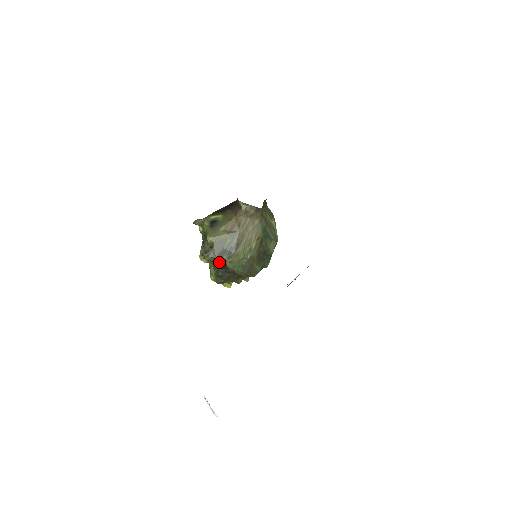
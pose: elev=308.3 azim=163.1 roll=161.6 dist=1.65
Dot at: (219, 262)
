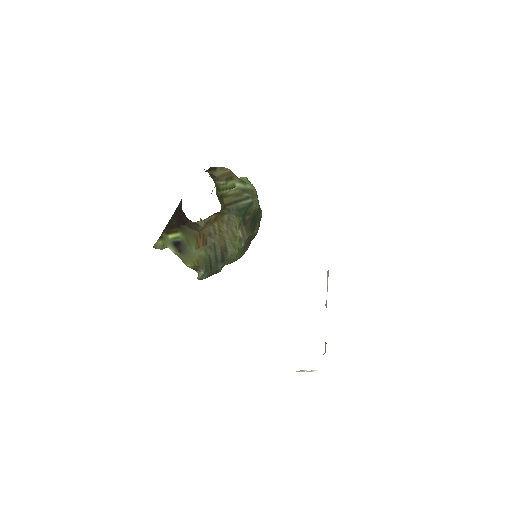
Dot at: (218, 272)
